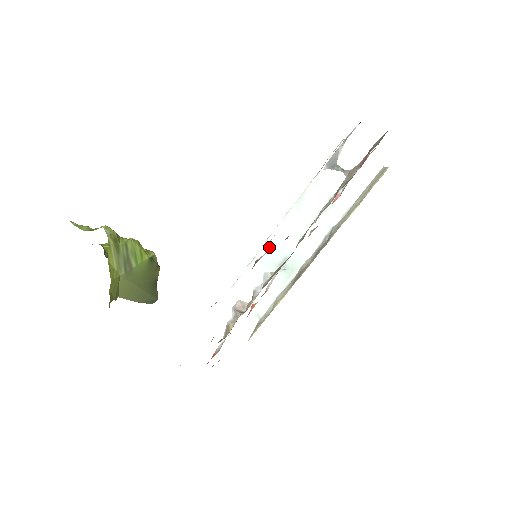
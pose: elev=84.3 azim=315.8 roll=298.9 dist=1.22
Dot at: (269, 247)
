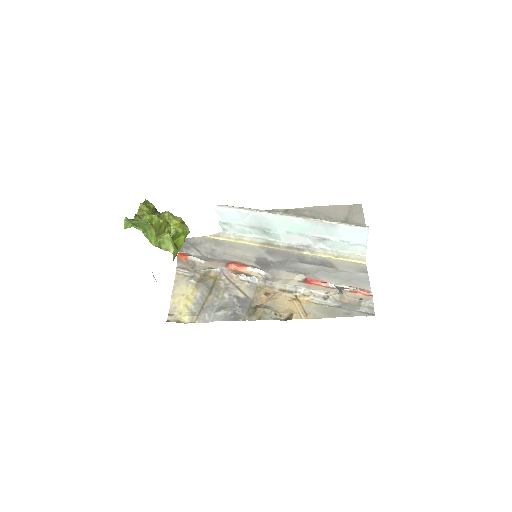
Dot at: (265, 217)
